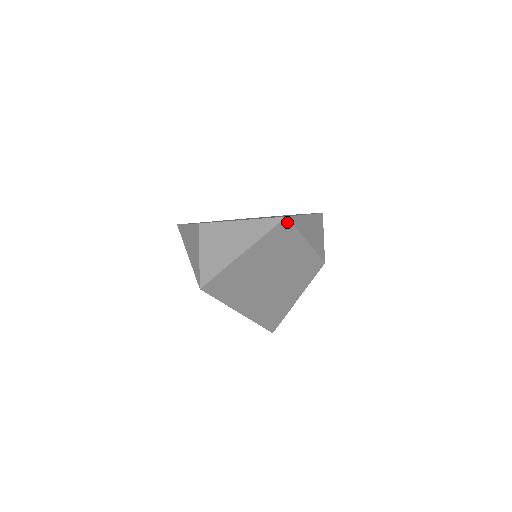
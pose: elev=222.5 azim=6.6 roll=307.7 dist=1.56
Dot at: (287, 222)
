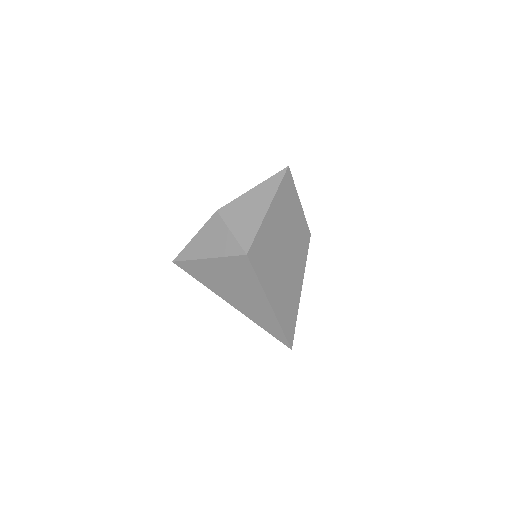
Dot at: (289, 173)
